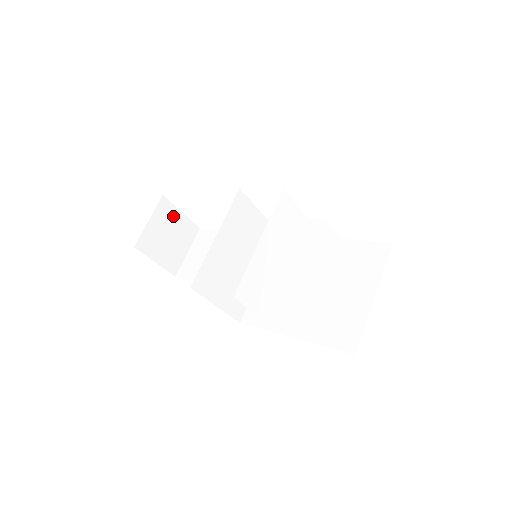
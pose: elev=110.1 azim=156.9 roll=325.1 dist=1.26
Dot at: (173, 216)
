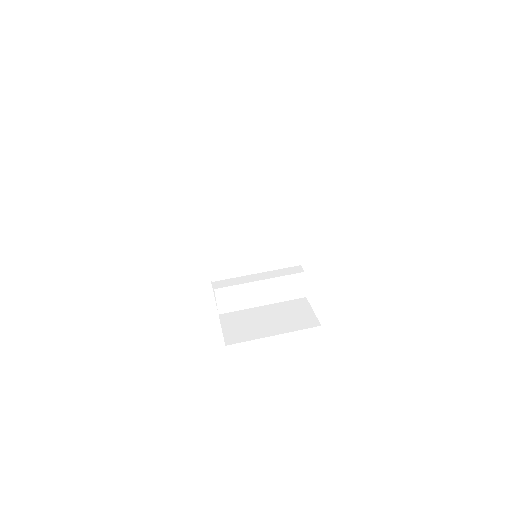
Dot at: (258, 203)
